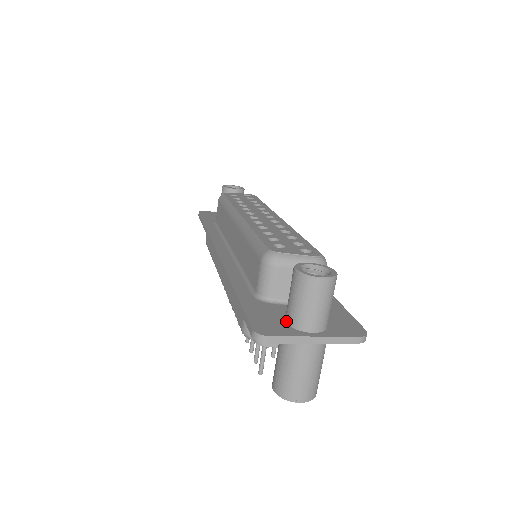
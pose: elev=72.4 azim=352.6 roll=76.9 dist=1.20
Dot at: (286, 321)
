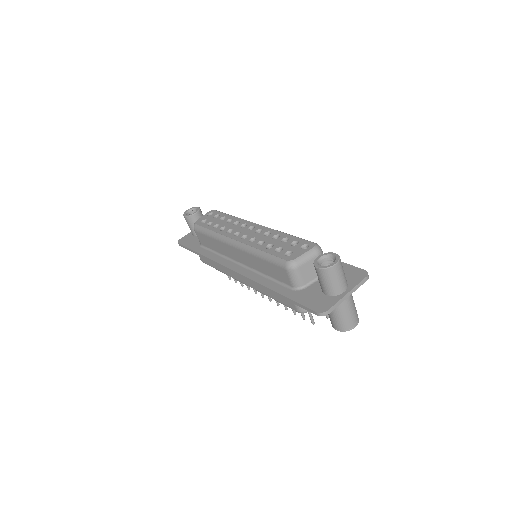
Dot at: (326, 295)
